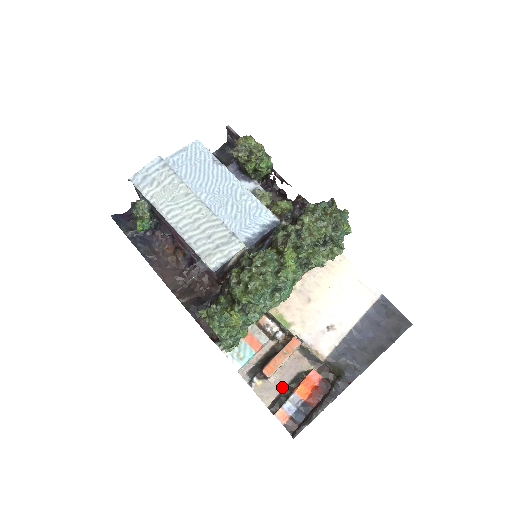
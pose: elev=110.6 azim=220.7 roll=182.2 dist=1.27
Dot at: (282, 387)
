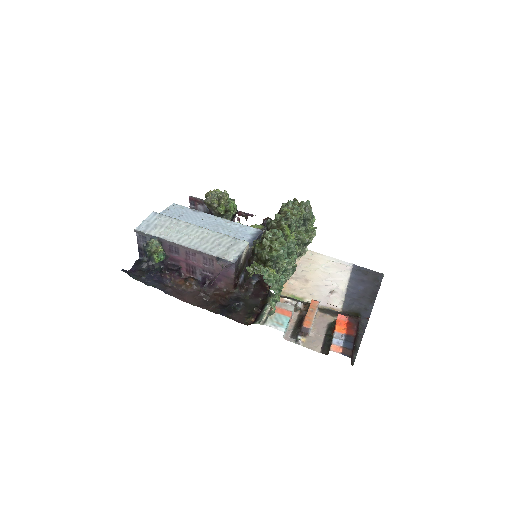
Dot at: (322, 337)
